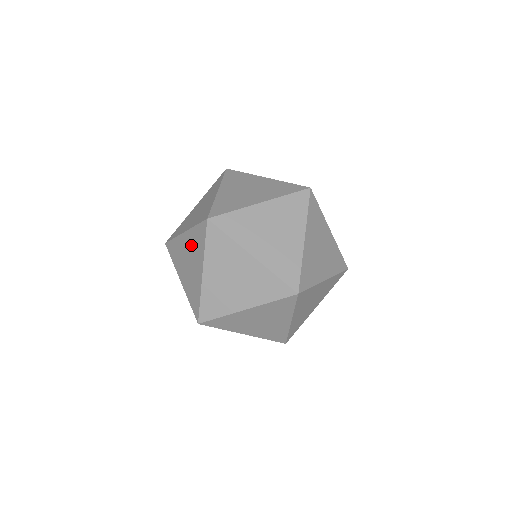
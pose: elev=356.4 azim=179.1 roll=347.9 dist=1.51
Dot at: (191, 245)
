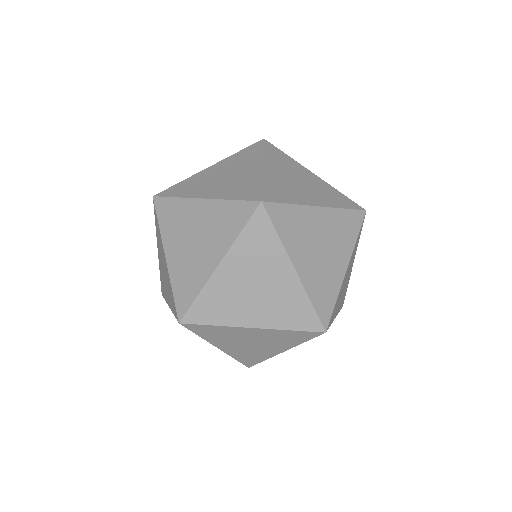
Dot at: occluded
